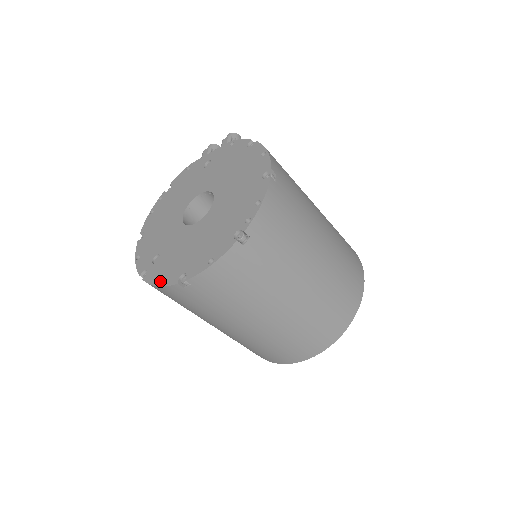
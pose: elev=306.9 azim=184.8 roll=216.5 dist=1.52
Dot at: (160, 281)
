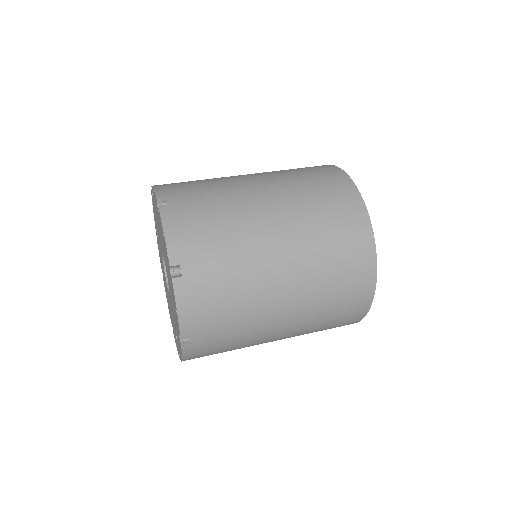
Dot at: occluded
